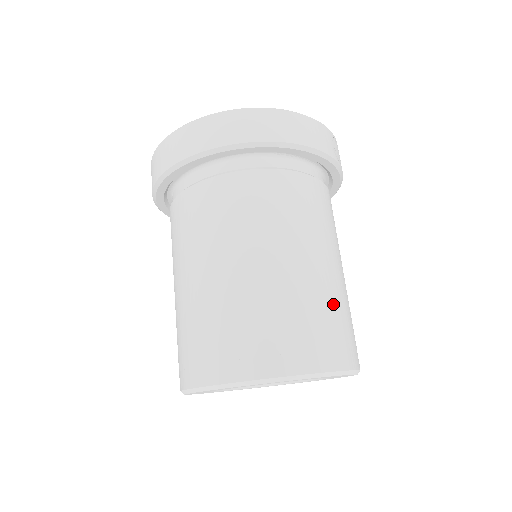
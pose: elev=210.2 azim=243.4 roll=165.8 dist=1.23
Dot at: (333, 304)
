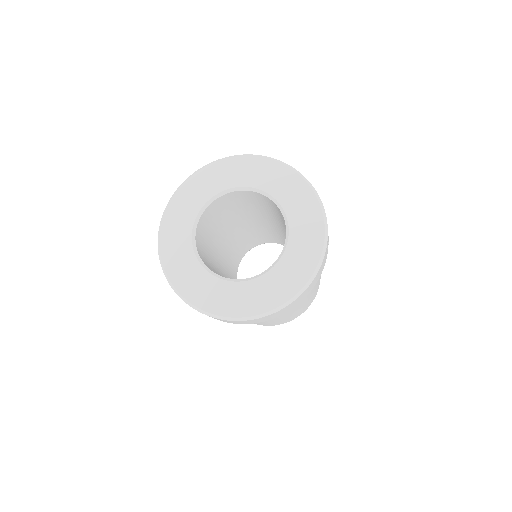
Dot at: occluded
